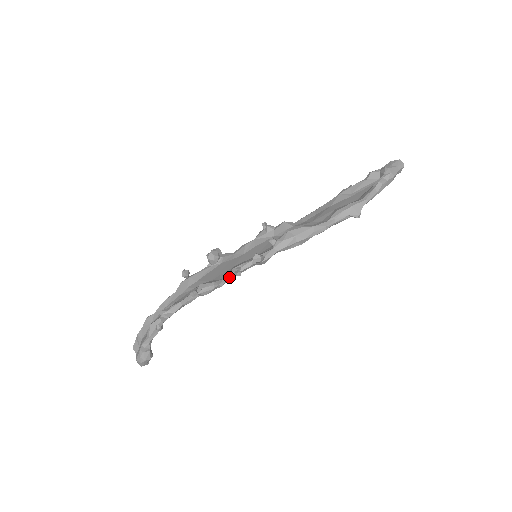
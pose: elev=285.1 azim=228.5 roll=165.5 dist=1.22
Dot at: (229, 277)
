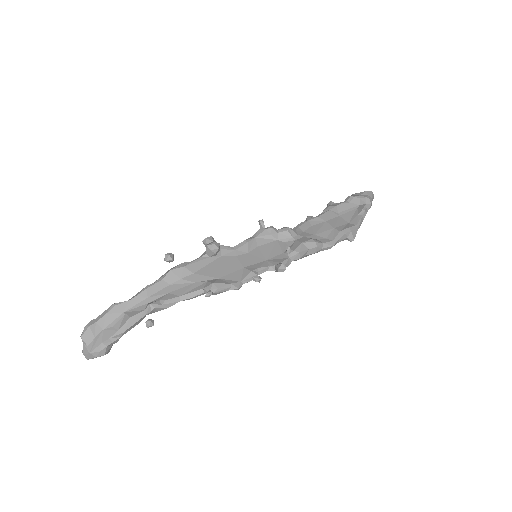
Dot at: (246, 281)
